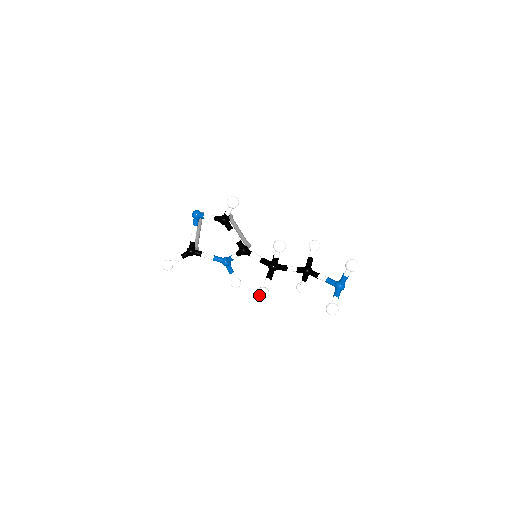
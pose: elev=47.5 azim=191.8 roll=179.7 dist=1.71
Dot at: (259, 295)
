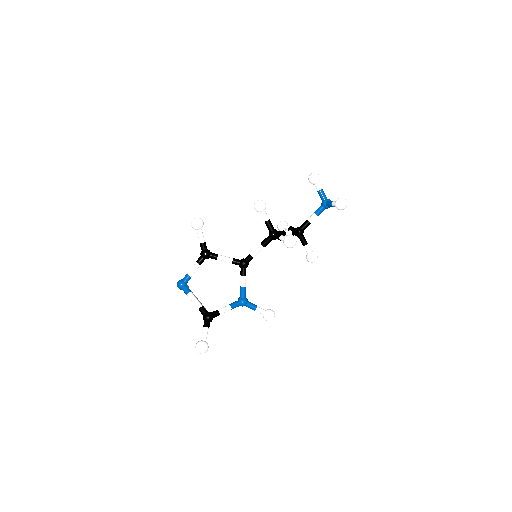
Dot at: (289, 241)
